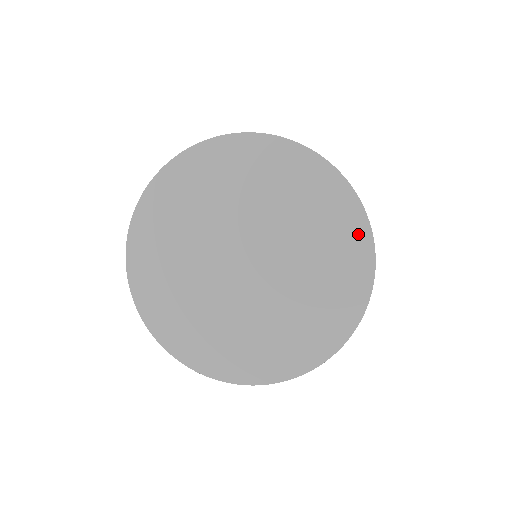
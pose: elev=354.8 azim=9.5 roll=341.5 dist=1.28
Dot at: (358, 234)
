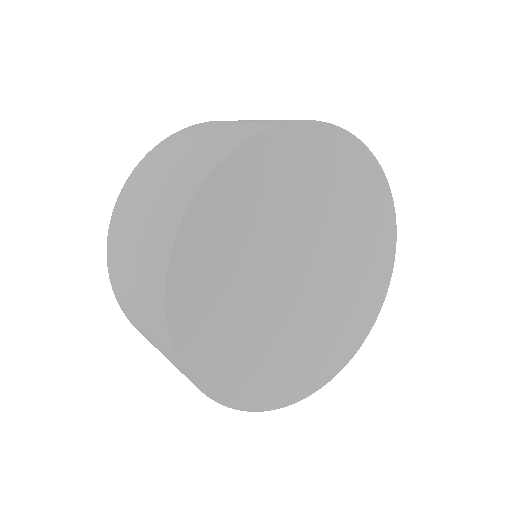
Dot at: (355, 155)
